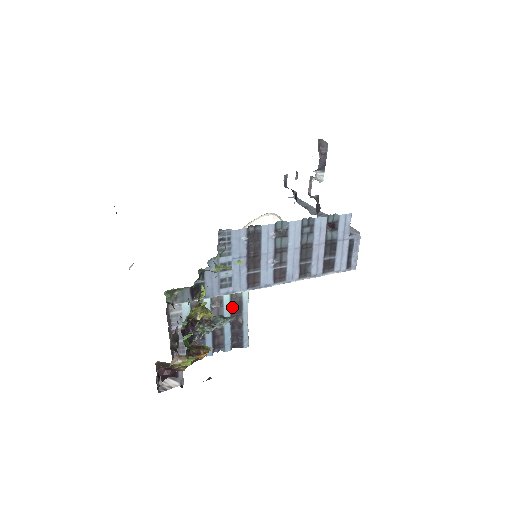
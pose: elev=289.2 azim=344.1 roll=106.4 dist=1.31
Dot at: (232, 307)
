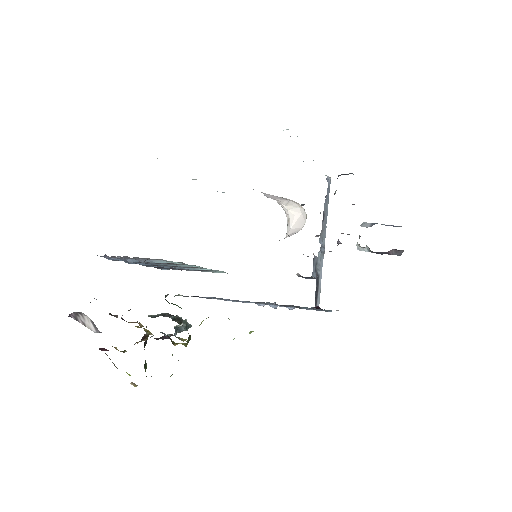
Dot at: occluded
